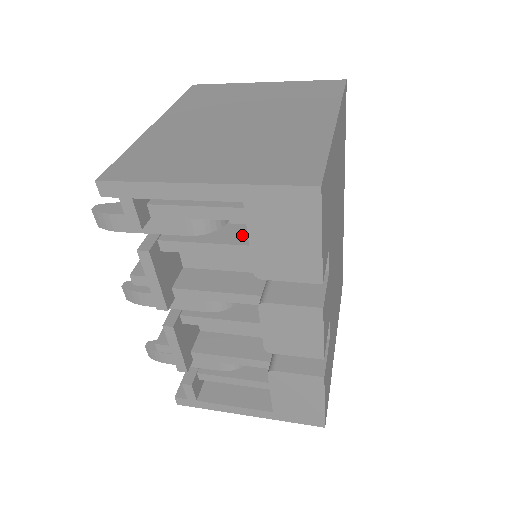
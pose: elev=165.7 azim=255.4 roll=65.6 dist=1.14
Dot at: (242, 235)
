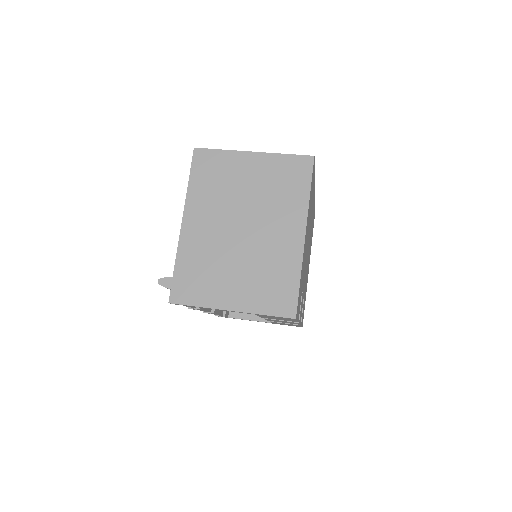
Dot at: occluded
